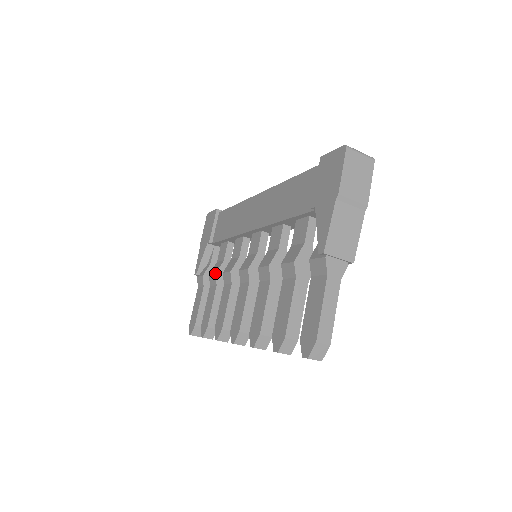
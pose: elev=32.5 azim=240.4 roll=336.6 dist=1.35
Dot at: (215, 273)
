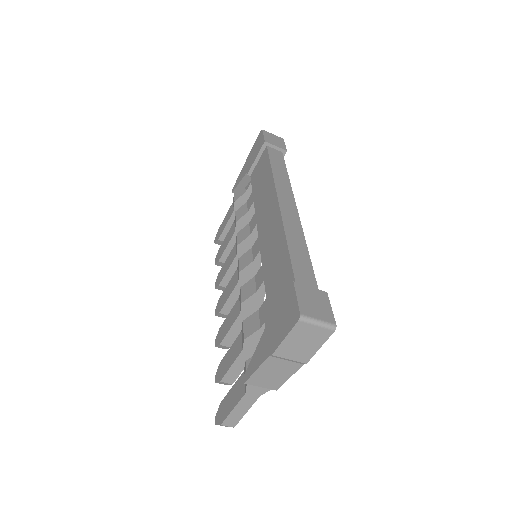
Dot at: (236, 221)
